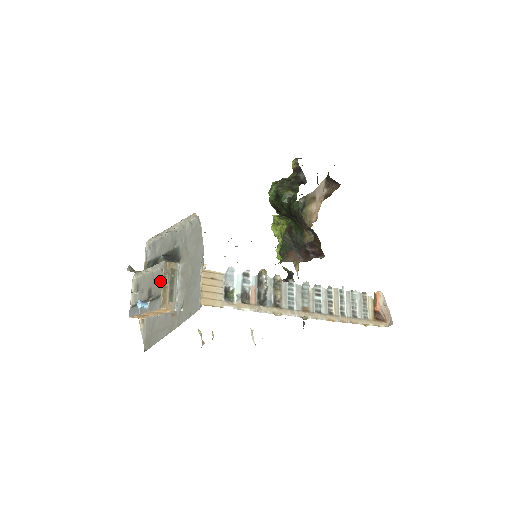
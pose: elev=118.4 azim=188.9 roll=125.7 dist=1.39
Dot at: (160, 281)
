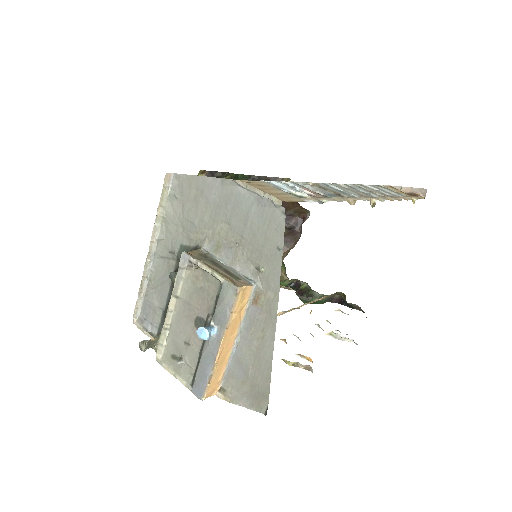
Dot at: (200, 284)
